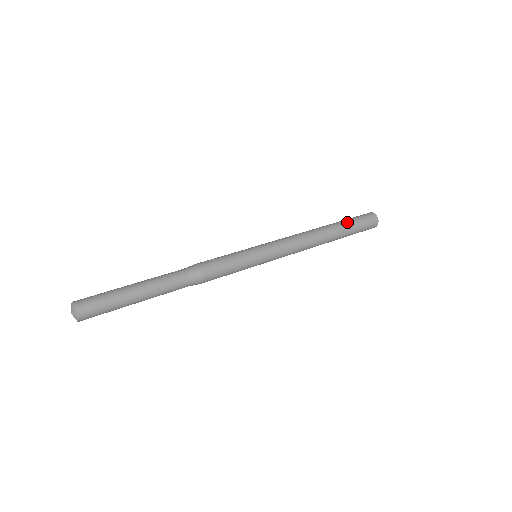
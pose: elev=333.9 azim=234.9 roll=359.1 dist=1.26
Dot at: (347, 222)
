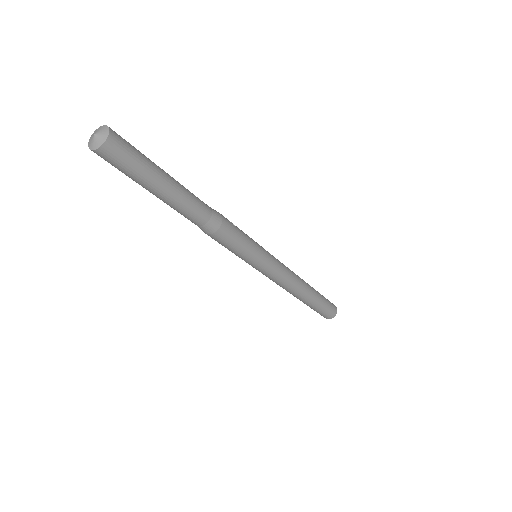
Dot at: (321, 295)
